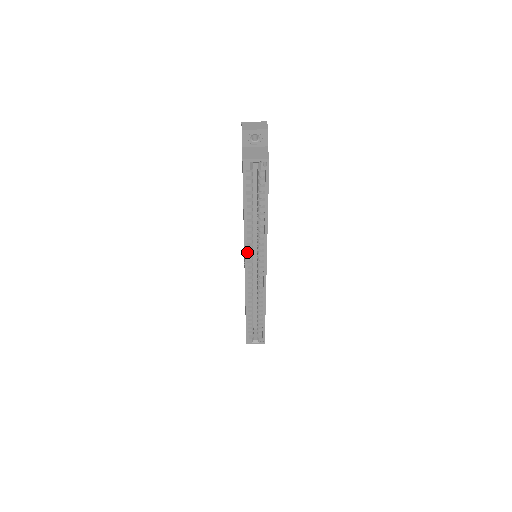
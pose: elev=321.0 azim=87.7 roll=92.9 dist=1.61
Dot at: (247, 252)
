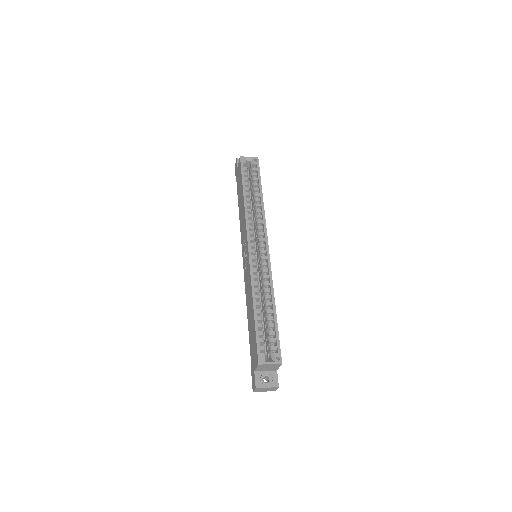
Dot at: (248, 232)
